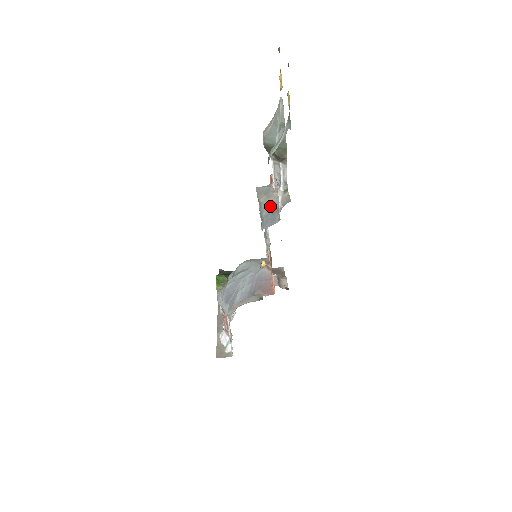
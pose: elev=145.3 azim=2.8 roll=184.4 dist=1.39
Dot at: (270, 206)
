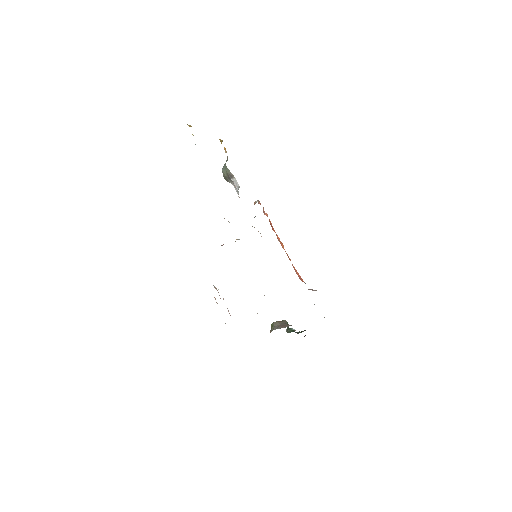
Dot at: occluded
